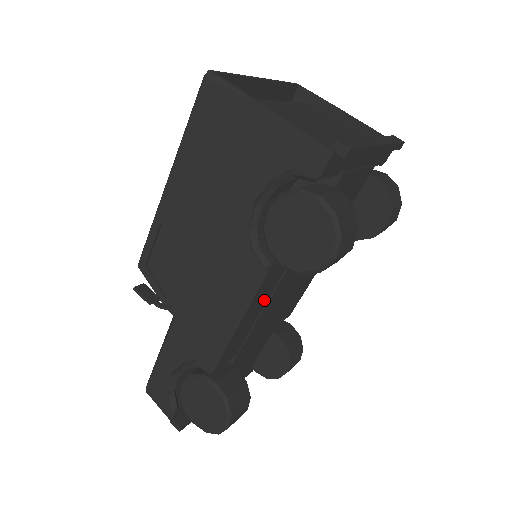
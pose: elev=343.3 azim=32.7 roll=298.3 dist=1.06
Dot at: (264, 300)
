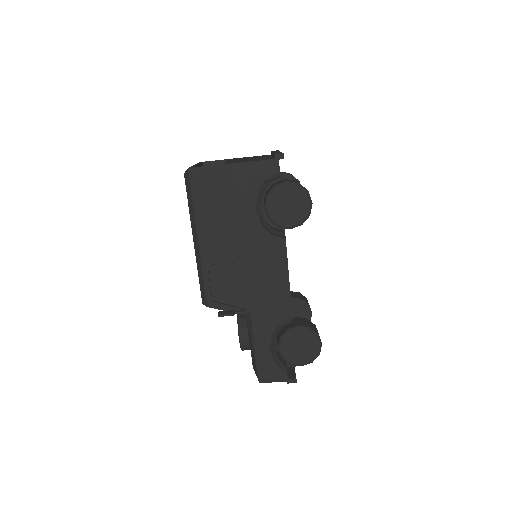
Dot at: occluded
